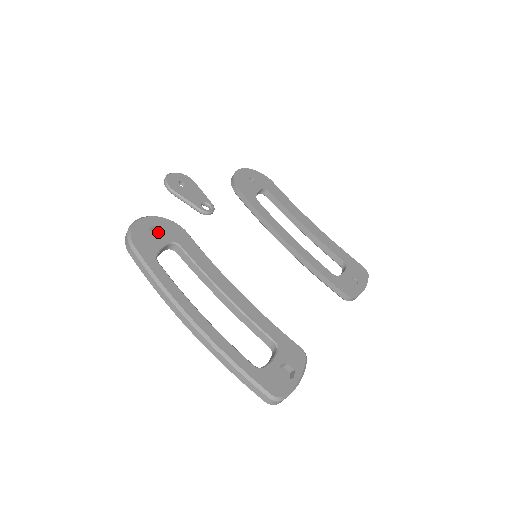
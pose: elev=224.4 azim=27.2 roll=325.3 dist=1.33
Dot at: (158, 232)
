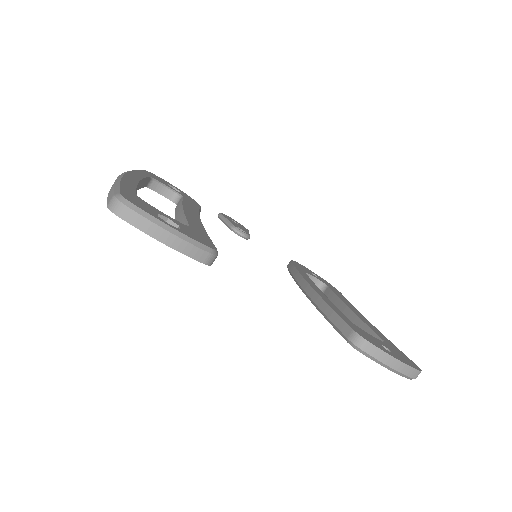
Dot at: occluded
